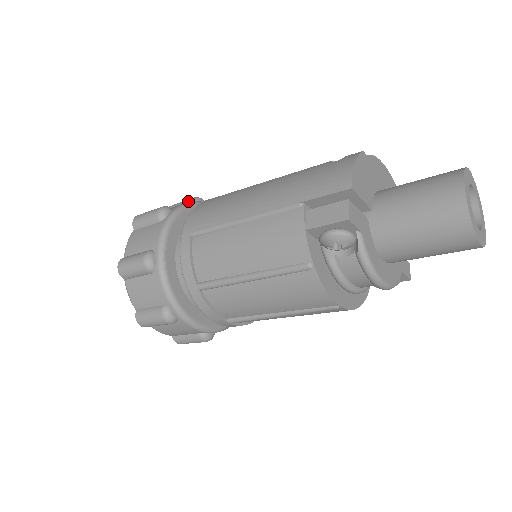
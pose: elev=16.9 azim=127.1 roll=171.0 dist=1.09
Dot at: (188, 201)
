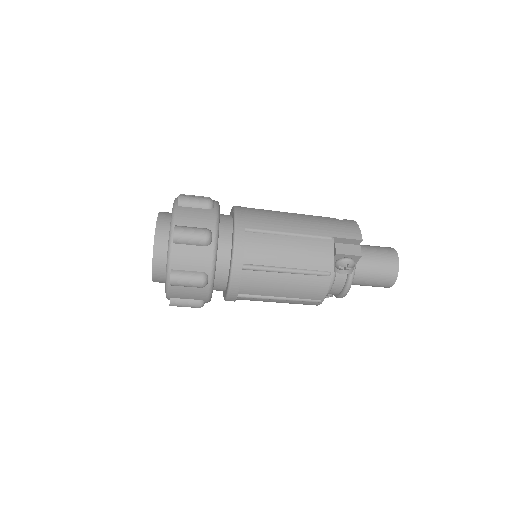
Dot at: occluded
